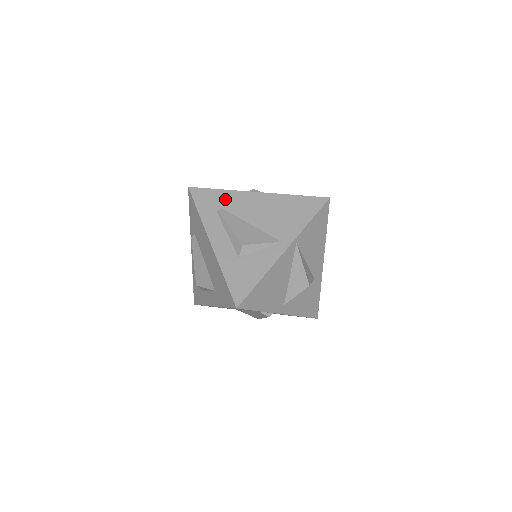
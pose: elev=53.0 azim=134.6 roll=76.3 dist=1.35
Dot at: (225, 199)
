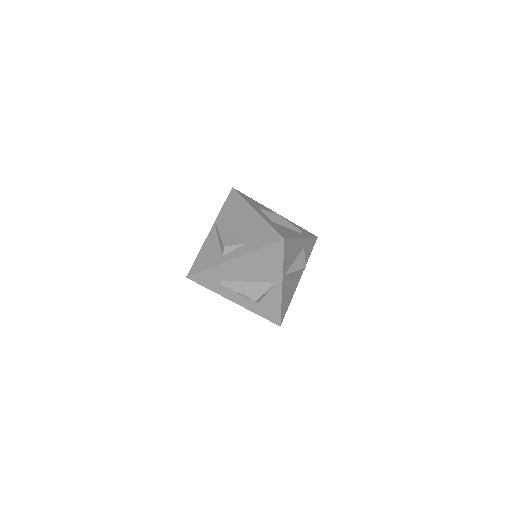
Dot at: (217, 274)
